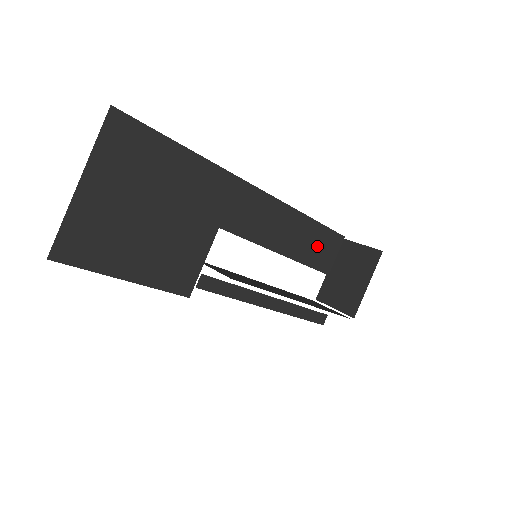
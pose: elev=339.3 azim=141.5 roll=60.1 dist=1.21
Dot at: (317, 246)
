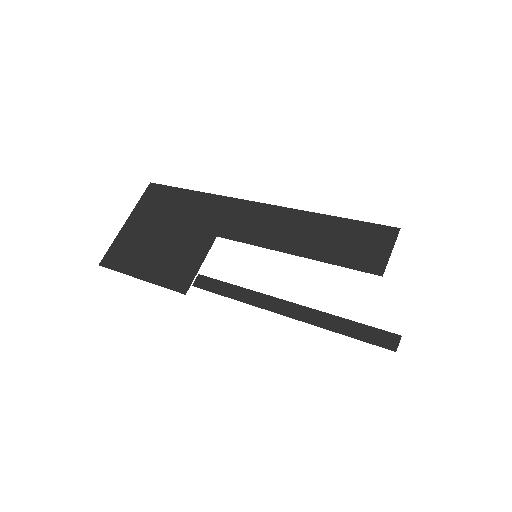
Dot at: (349, 243)
